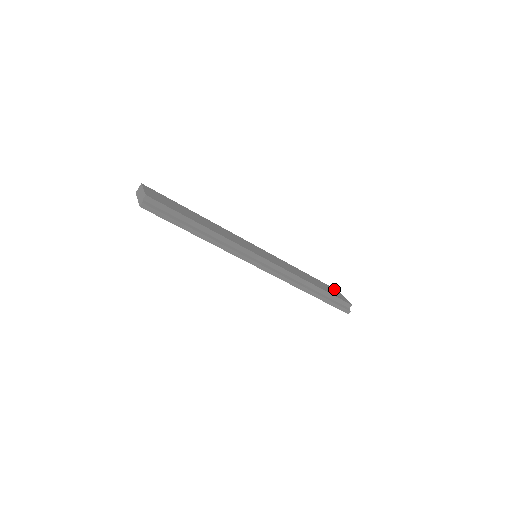
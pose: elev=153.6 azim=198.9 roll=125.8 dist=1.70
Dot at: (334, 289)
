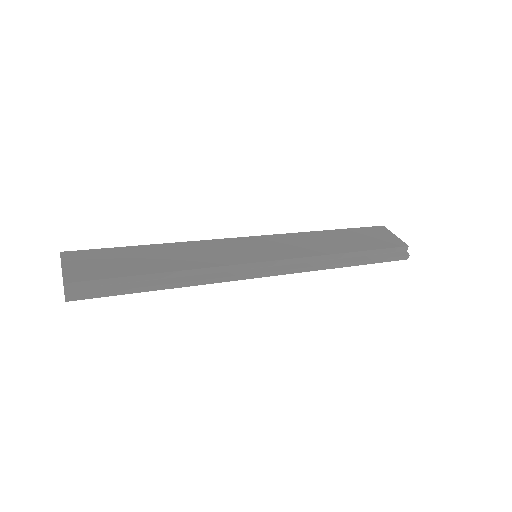
Dot at: (378, 228)
